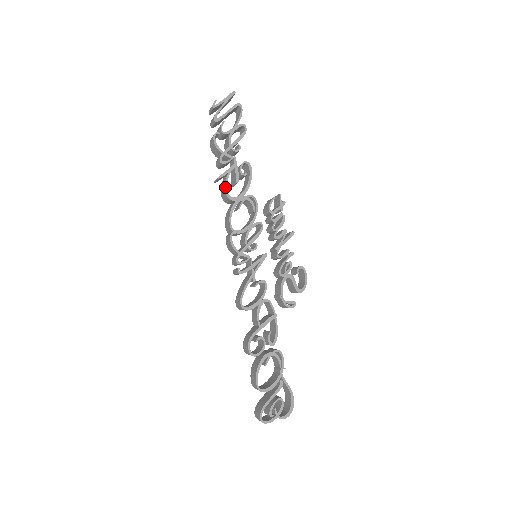
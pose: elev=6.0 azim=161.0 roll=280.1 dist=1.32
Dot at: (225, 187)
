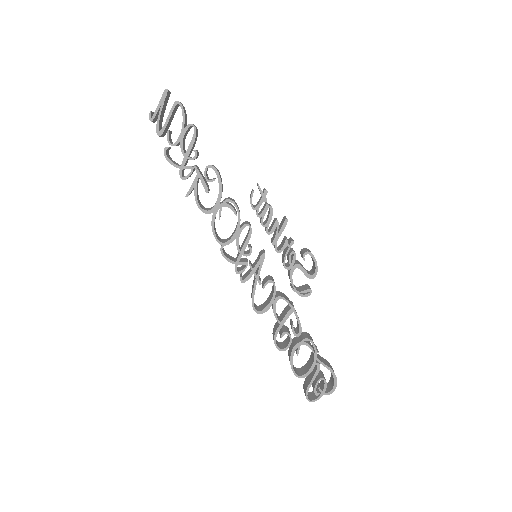
Dot at: (197, 203)
